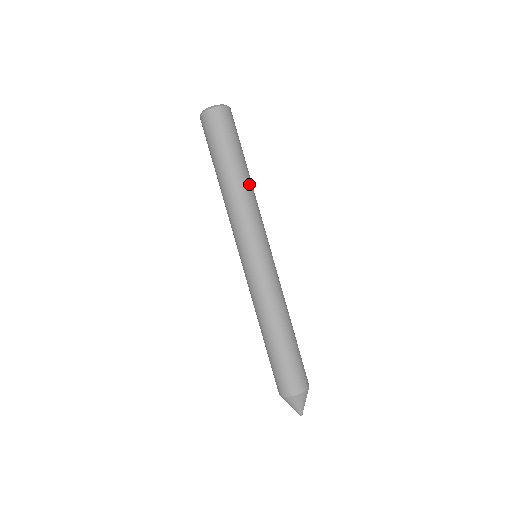
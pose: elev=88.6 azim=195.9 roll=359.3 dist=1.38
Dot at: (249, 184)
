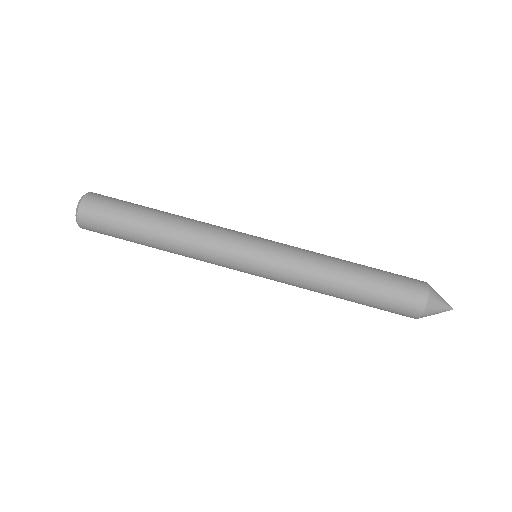
Dot at: (181, 216)
